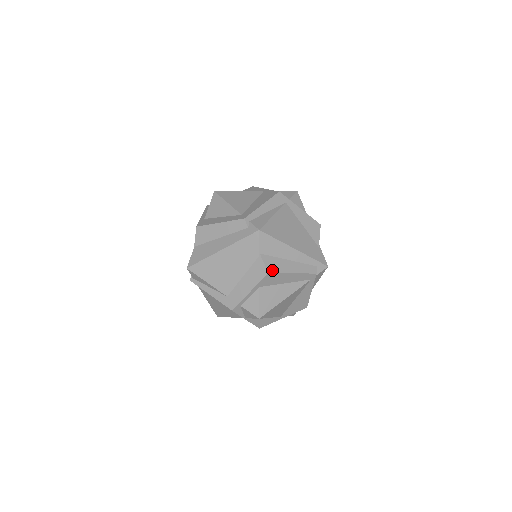
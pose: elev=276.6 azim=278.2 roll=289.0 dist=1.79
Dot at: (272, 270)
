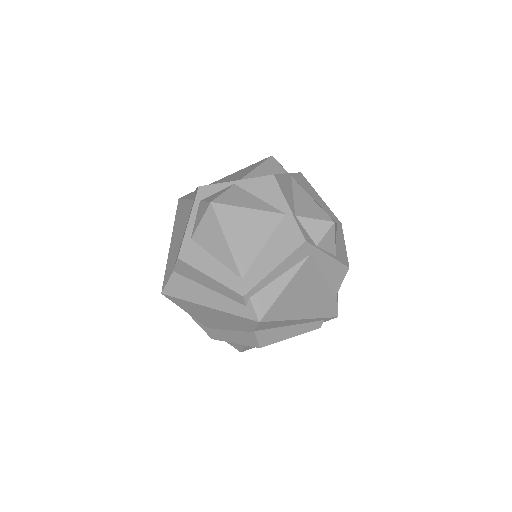
Dot at: (265, 343)
